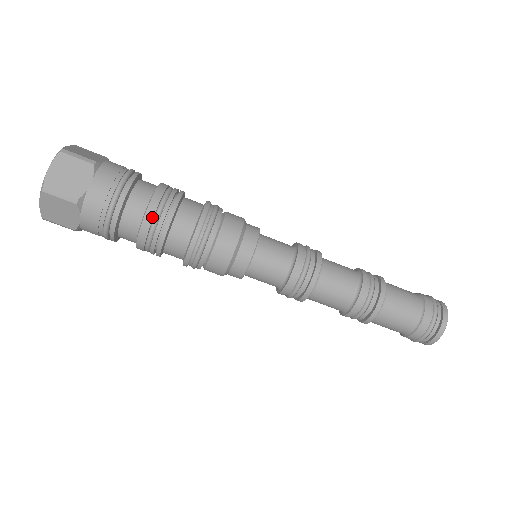
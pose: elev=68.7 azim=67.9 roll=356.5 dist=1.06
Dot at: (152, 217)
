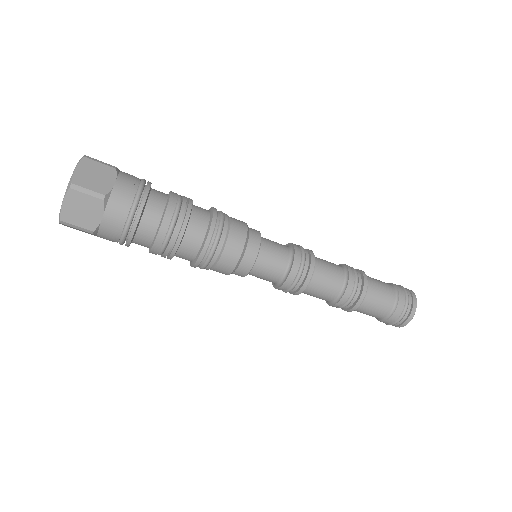
Dot at: (172, 213)
